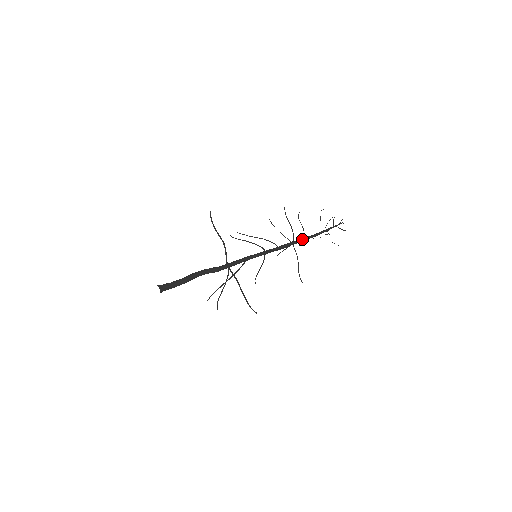
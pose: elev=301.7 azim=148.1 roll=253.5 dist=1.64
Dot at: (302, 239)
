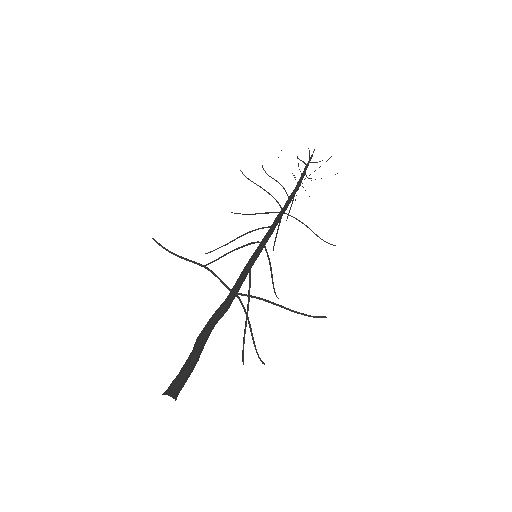
Dot at: (288, 199)
